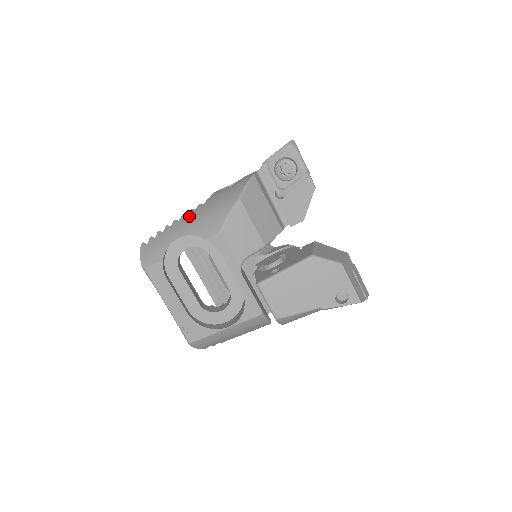
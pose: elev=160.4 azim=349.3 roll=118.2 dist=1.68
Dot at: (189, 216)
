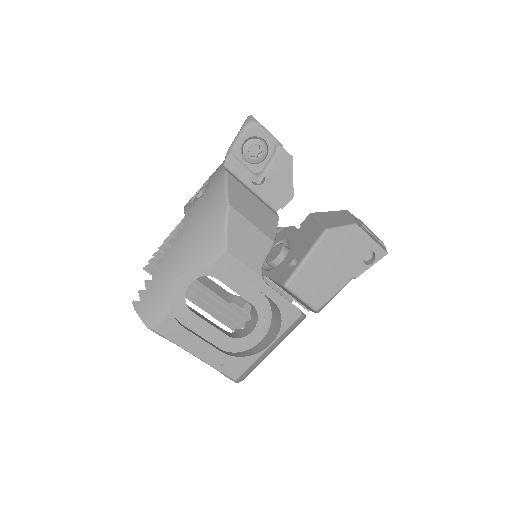
Dot at: (175, 248)
